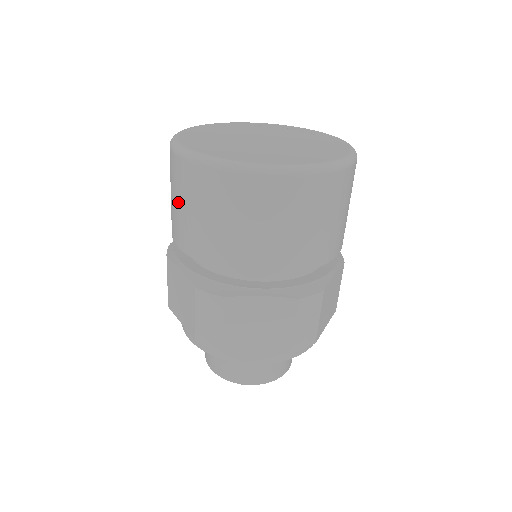
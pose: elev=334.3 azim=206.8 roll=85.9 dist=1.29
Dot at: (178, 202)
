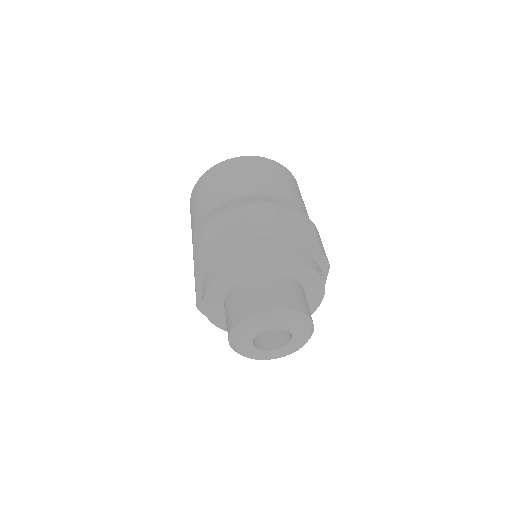
Dot at: occluded
